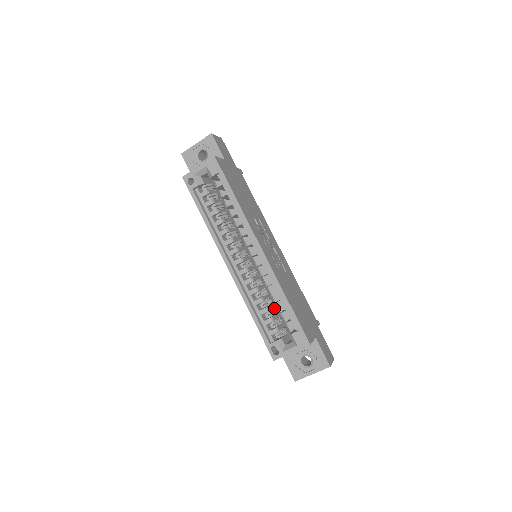
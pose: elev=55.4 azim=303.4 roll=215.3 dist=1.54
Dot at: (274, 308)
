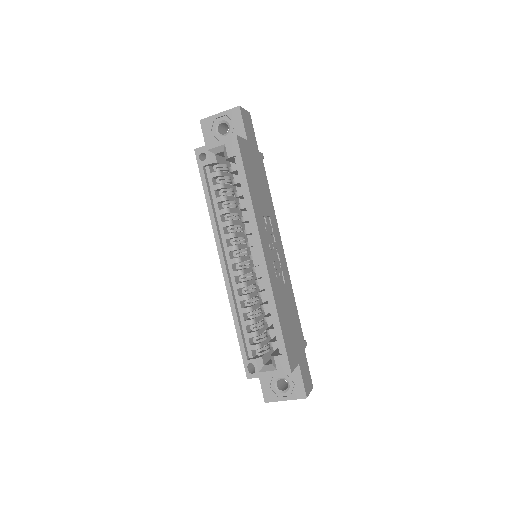
Dot at: (262, 321)
